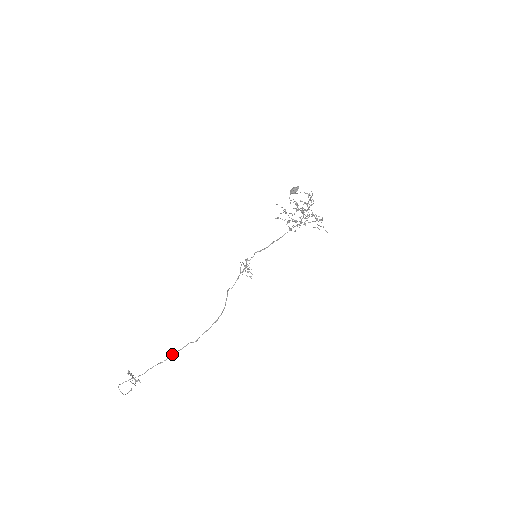
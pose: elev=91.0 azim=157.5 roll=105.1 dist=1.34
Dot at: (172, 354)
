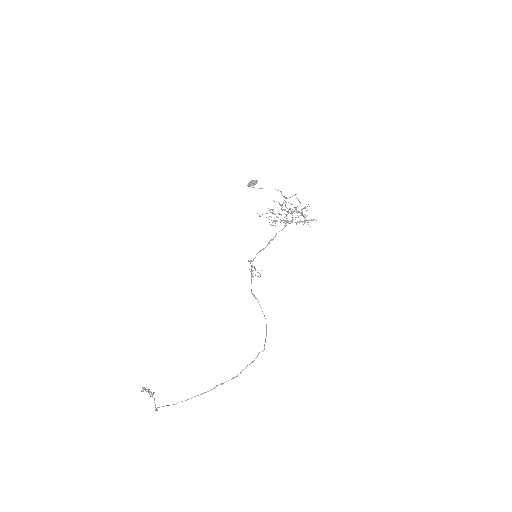
Dot at: (246, 367)
